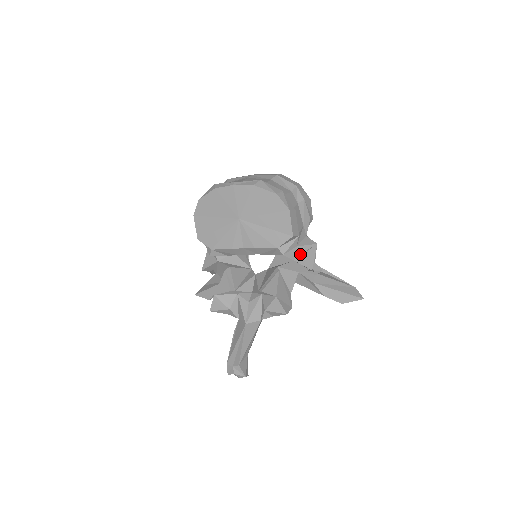
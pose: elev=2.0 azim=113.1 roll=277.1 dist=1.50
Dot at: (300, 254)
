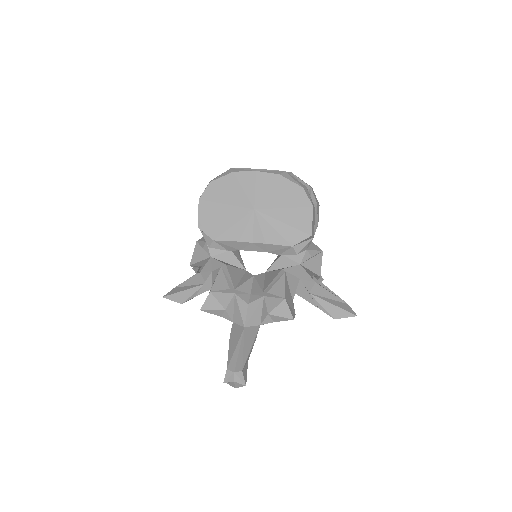
Dot at: (307, 258)
